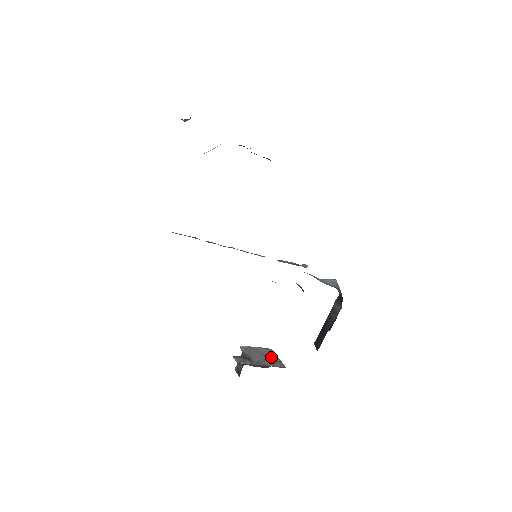
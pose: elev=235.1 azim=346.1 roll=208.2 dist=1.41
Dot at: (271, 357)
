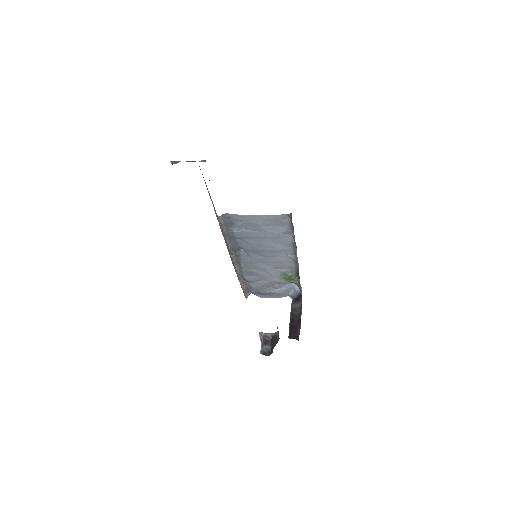
Dot at: occluded
